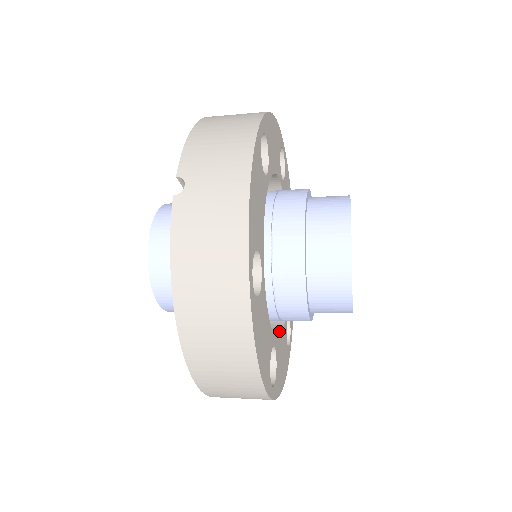
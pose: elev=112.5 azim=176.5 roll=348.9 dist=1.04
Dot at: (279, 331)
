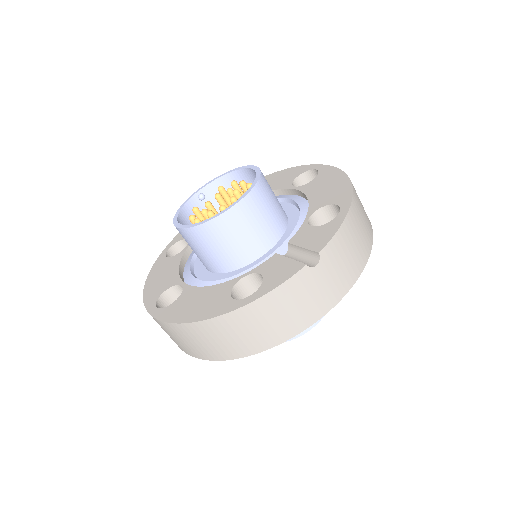
Dot at: occluded
